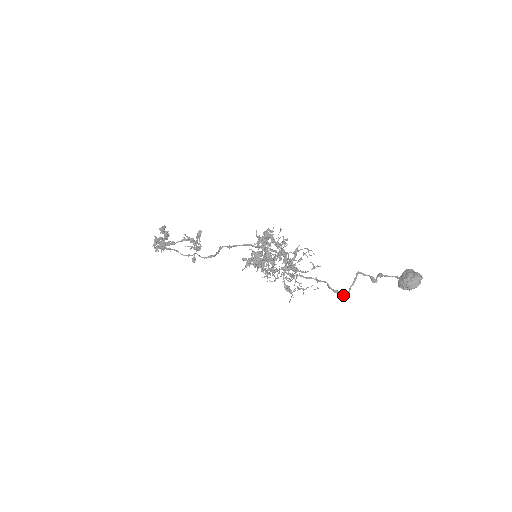
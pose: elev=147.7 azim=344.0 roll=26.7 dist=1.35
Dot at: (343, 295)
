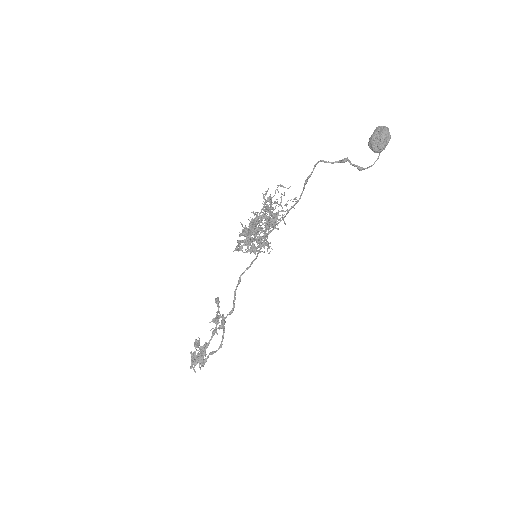
Dot at: (311, 173)
